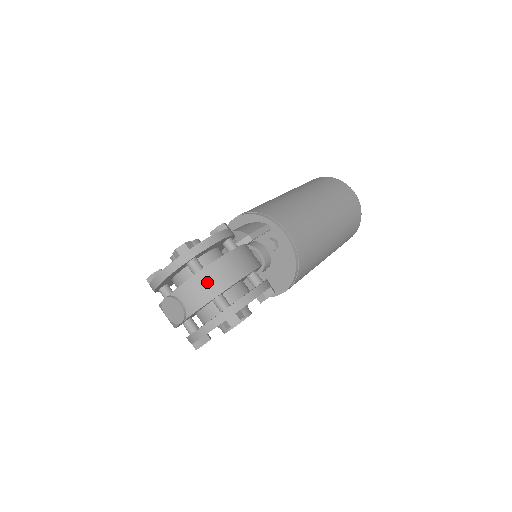
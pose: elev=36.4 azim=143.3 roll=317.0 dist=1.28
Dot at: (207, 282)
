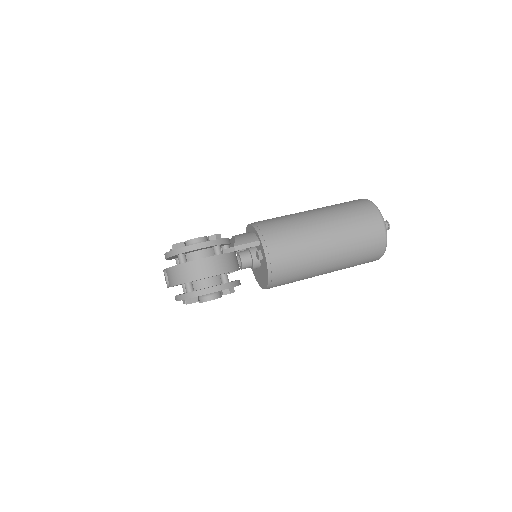
Dot at: (180, 273)
